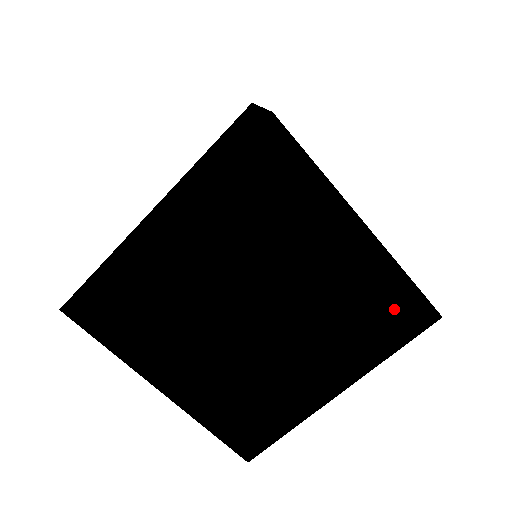
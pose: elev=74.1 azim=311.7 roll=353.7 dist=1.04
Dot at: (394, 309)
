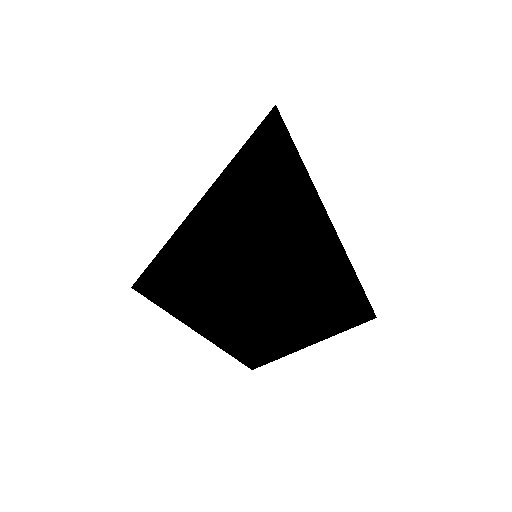
Dot at: (341, 310)
